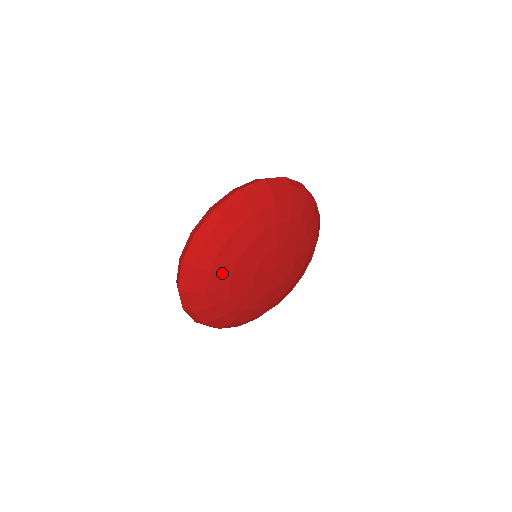
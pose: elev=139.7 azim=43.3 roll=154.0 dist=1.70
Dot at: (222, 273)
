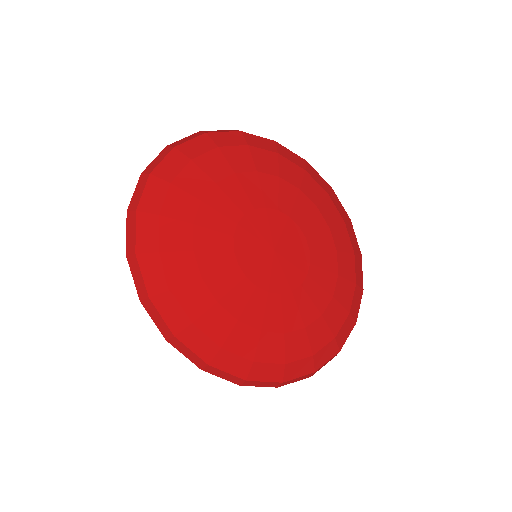
Dot at: (203, 174)
